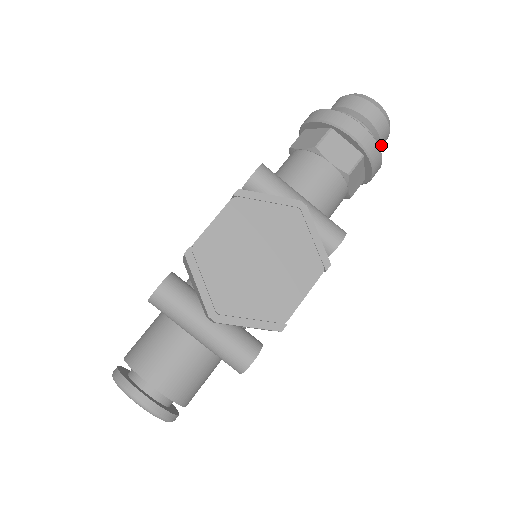
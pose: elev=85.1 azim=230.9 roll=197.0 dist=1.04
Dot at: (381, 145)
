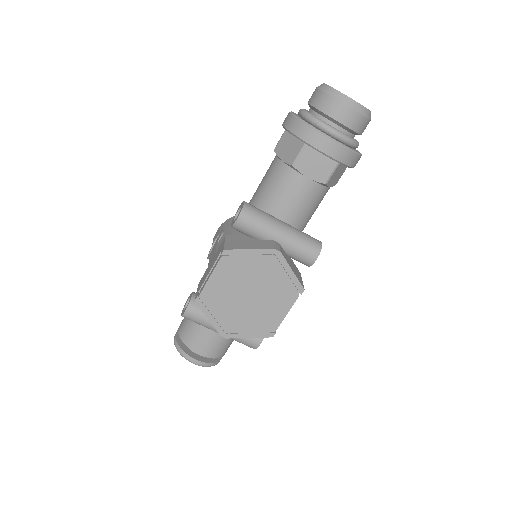
Dot at: occluded
